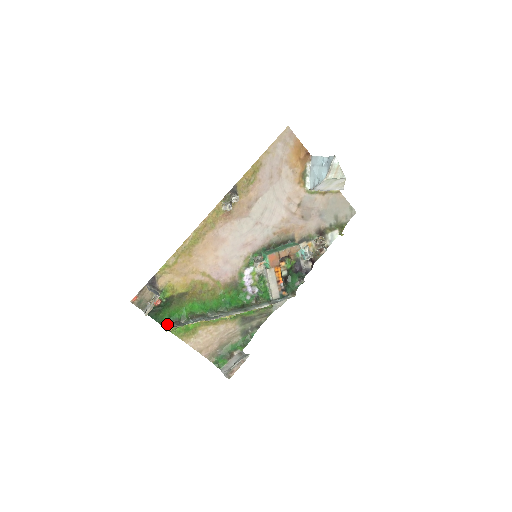
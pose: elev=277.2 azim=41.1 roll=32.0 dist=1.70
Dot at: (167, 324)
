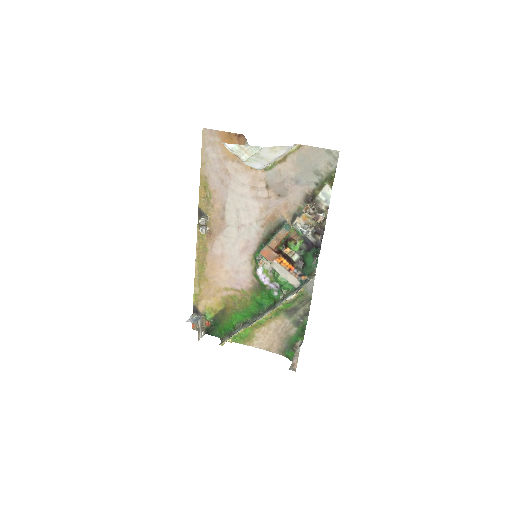
Dot at: (226, 337)
